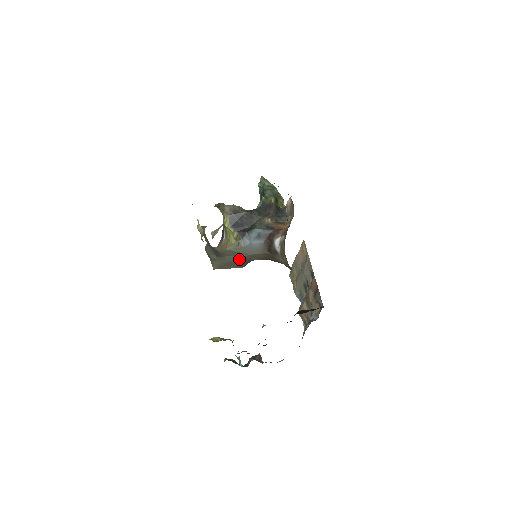
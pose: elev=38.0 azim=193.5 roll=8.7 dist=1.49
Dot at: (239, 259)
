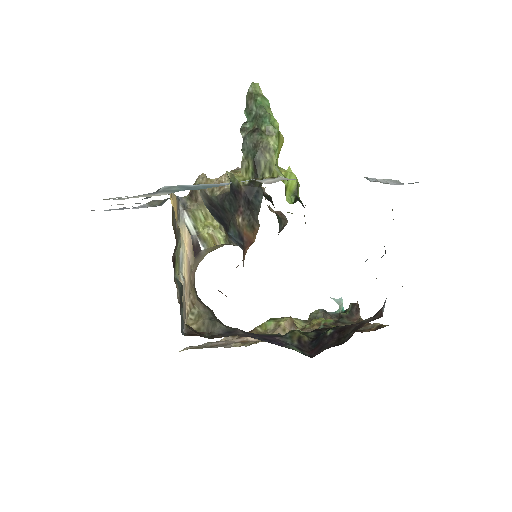
Dot at: occluded
